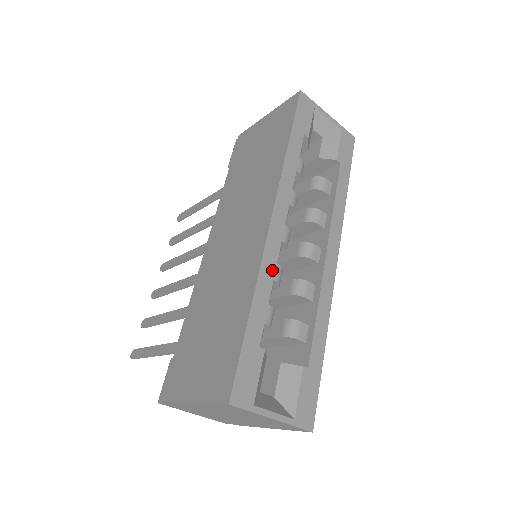
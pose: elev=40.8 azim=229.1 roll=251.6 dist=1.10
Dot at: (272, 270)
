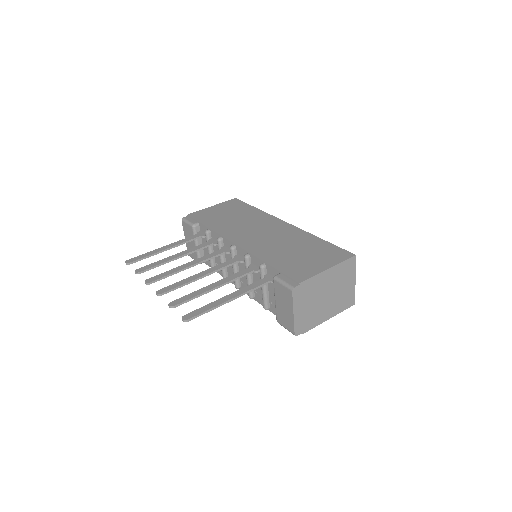
Dot at: occluded
